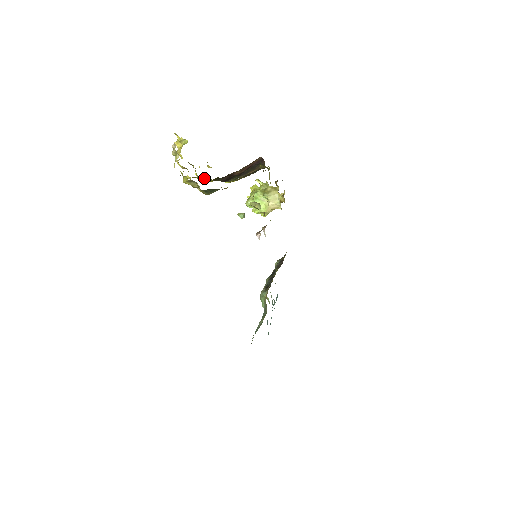
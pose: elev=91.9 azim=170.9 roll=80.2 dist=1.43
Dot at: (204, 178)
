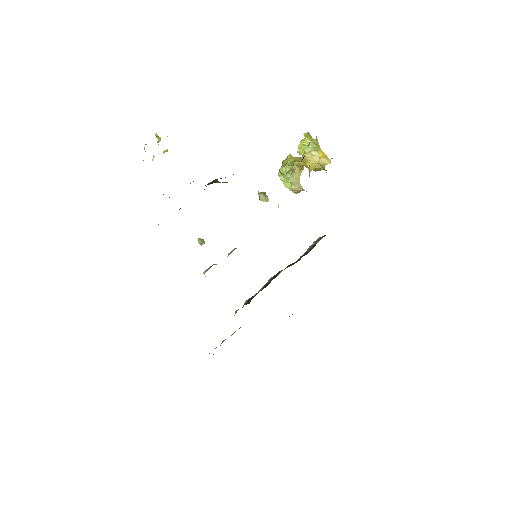
Dot at: occluded
